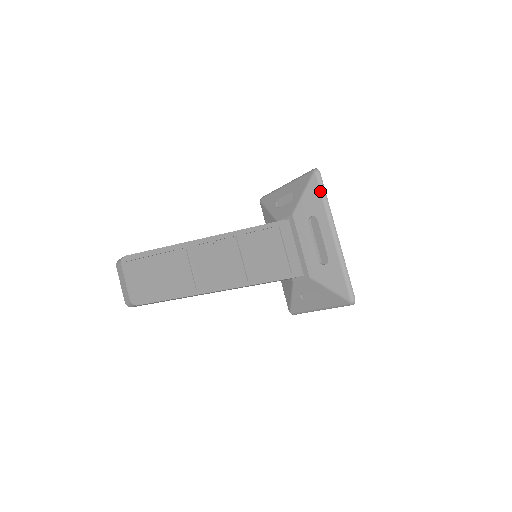
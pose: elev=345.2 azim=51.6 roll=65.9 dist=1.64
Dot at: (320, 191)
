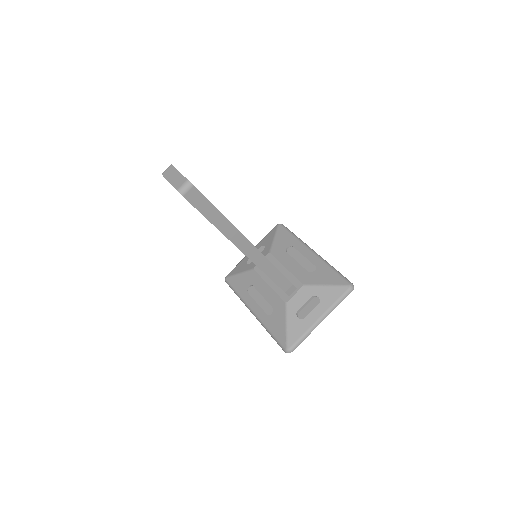
Dot at: (289, 232)
